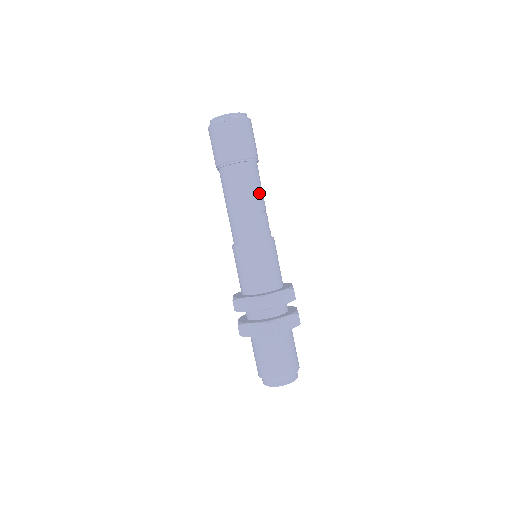
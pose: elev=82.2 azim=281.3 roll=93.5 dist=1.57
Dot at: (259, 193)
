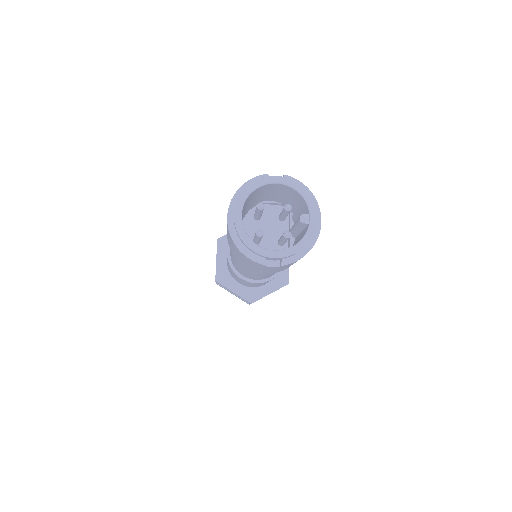
Dot at: occluded
